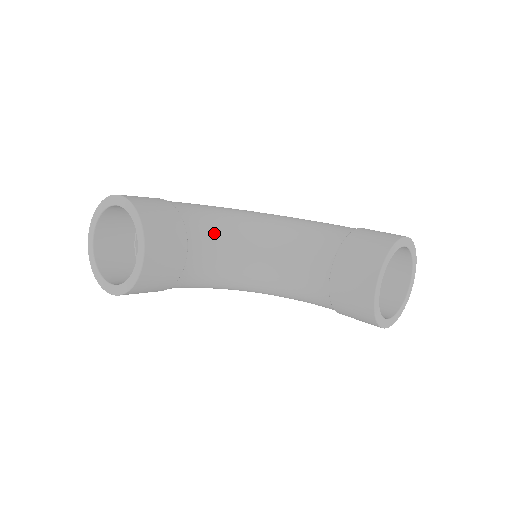
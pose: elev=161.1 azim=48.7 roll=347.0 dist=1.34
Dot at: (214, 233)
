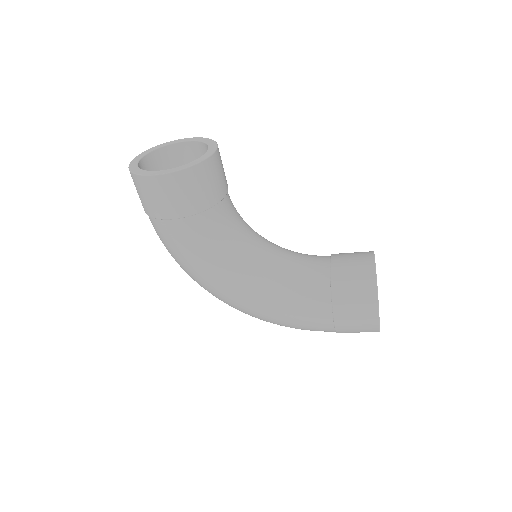
Dot at: occluded
